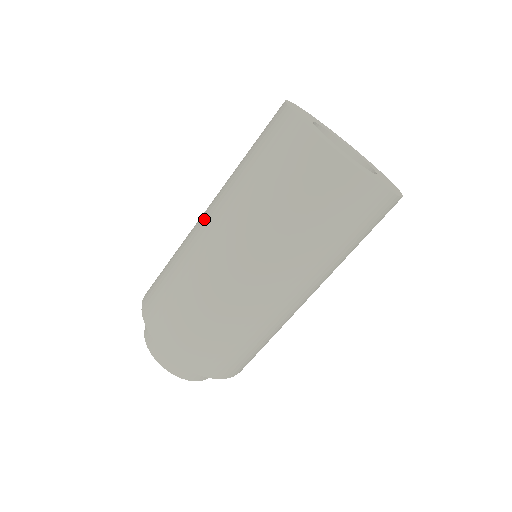
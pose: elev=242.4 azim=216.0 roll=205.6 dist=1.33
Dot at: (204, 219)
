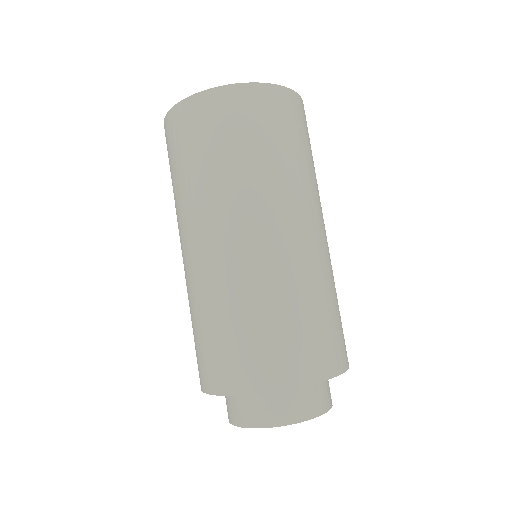
Dot at: occluded
